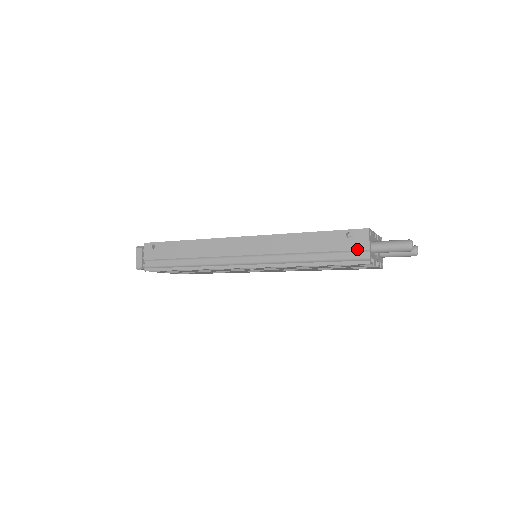
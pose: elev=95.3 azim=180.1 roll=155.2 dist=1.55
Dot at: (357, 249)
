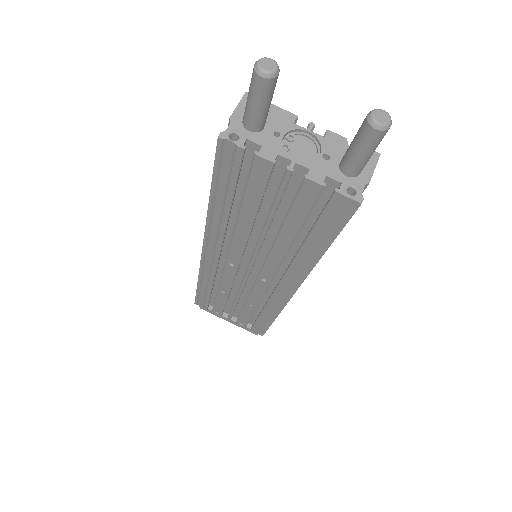
Dot at: occluded
